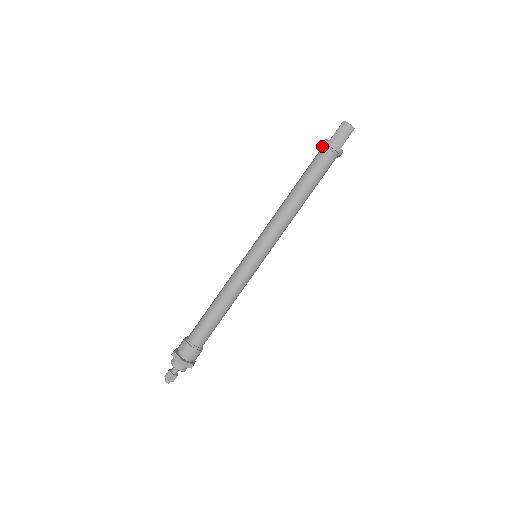
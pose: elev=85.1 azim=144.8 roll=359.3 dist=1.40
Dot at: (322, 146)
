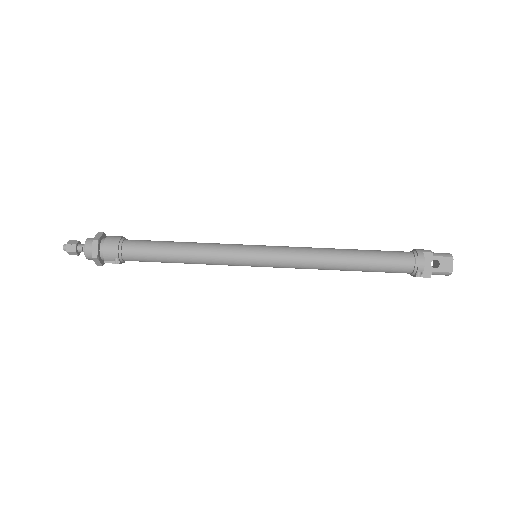
Dot at: occluded
